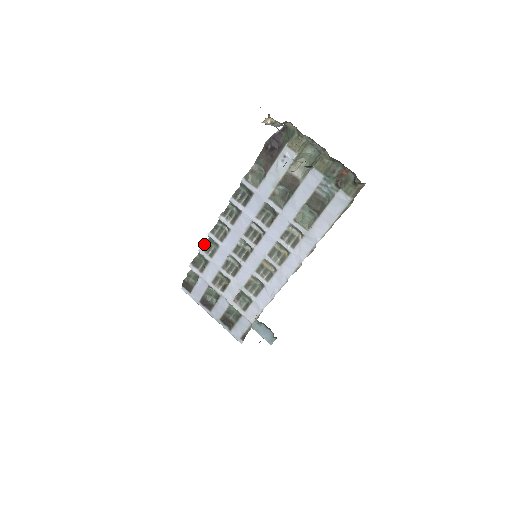
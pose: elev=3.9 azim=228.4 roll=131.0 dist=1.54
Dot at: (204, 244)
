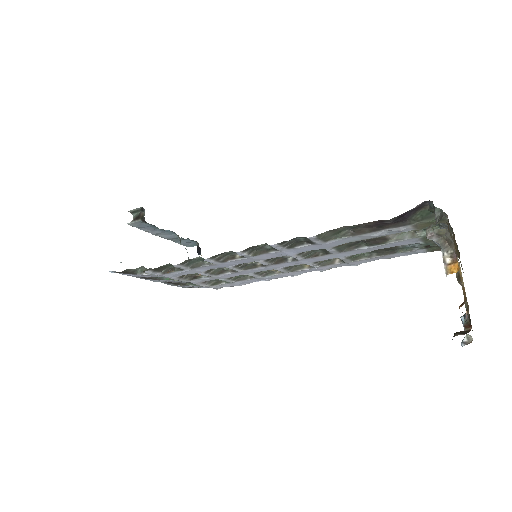
Dot at: (186, 260)
